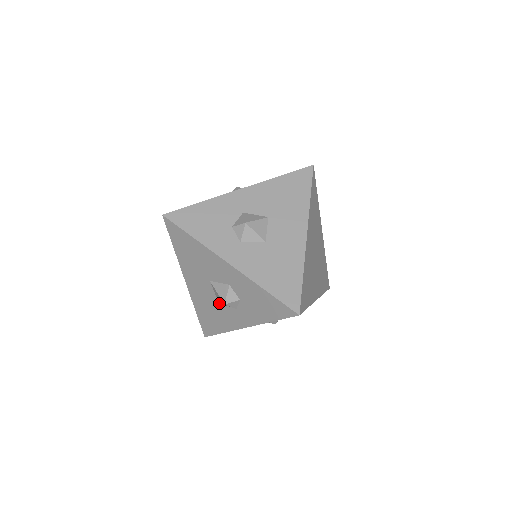
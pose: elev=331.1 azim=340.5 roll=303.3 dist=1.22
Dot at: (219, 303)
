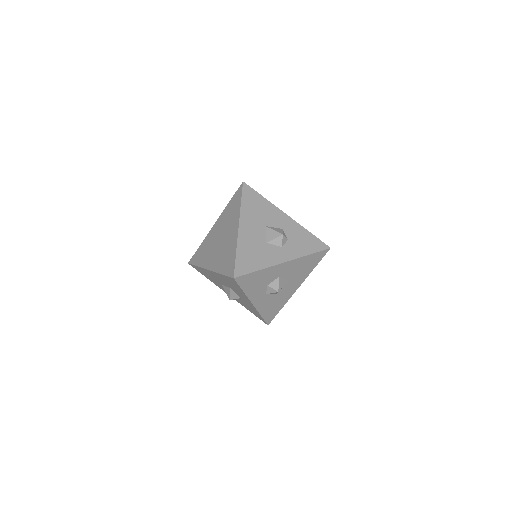
Dot at: (267, 243)
